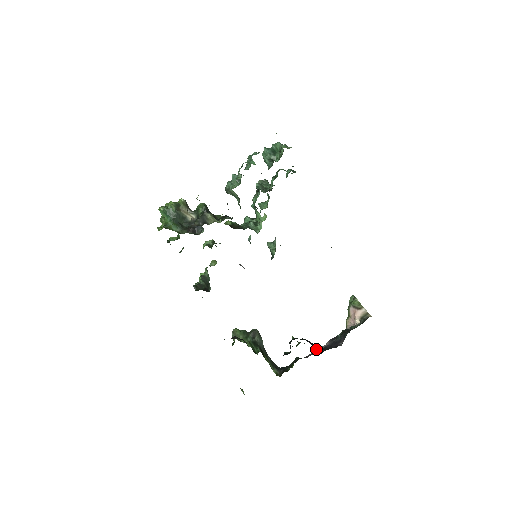
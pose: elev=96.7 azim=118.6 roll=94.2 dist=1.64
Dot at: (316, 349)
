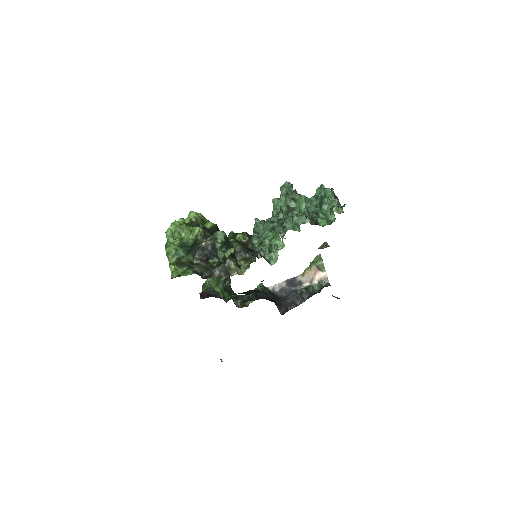
Dot at: (279, 308)
